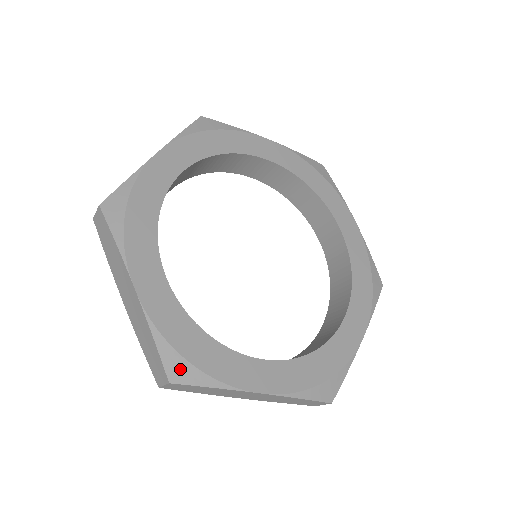
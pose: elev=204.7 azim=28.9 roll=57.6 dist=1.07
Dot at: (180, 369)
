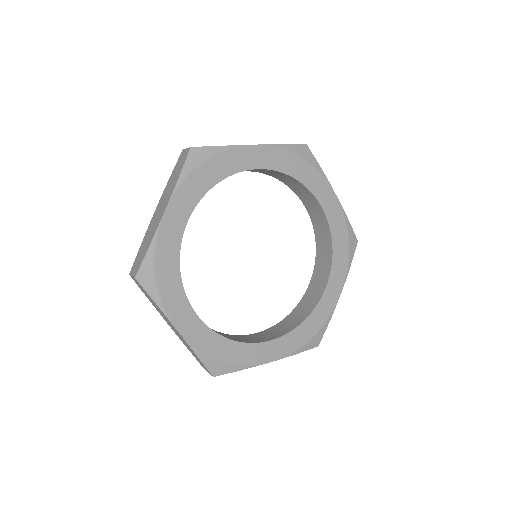
Dot at: (147, 276)
